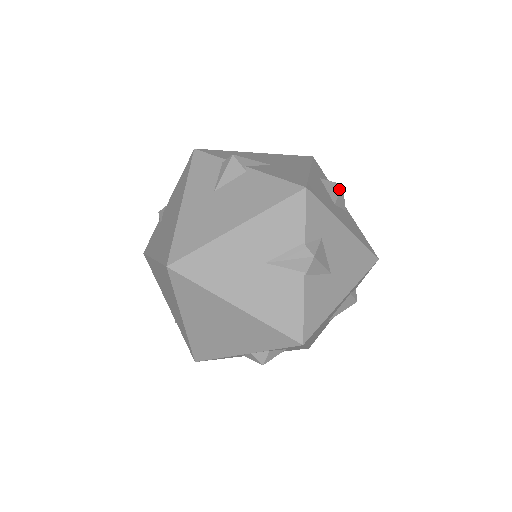
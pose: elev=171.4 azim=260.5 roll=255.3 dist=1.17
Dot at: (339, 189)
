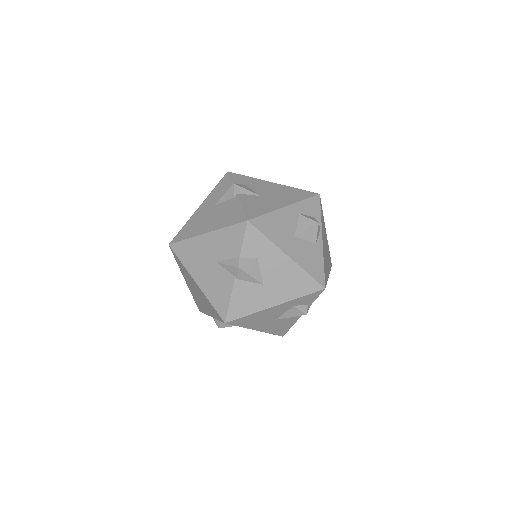
Dot at: (311, 226)
